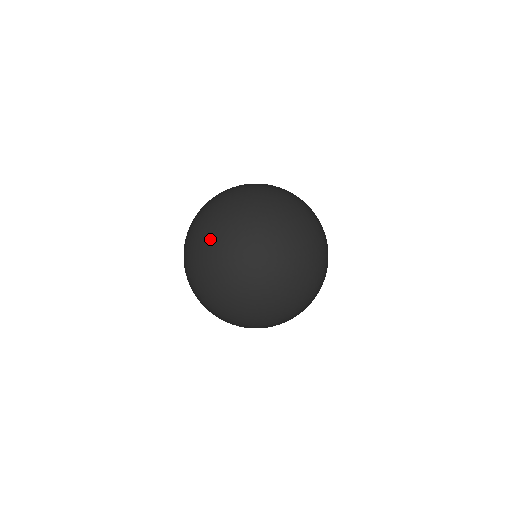
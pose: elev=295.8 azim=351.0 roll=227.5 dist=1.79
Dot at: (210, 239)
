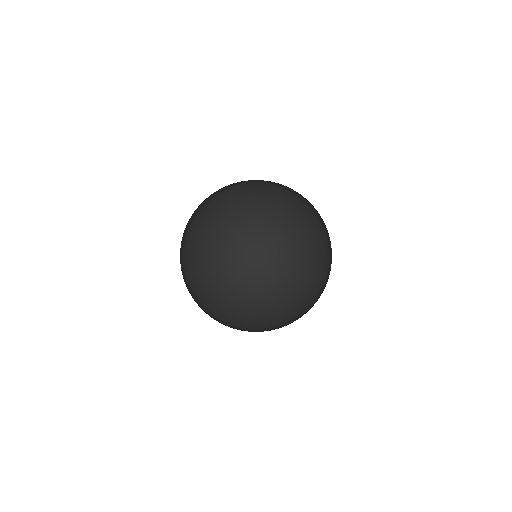
Dot at: (223, 200)
